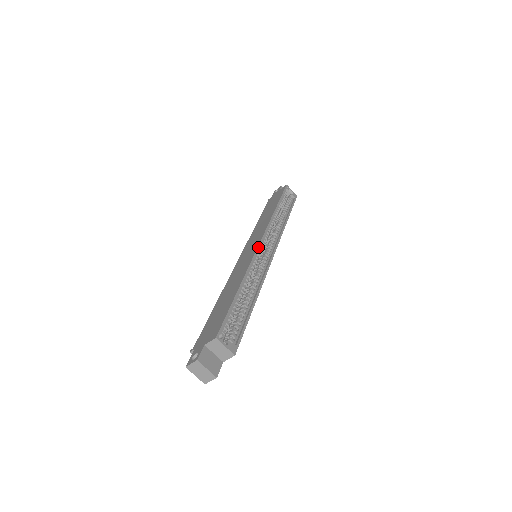
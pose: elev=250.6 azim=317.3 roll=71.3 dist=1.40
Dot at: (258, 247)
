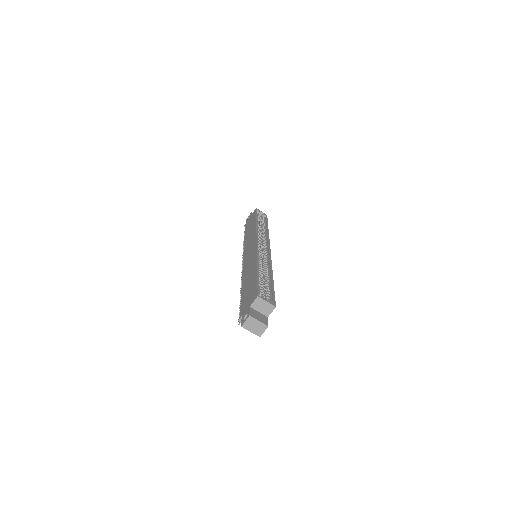
Dot at: (257, 245)
